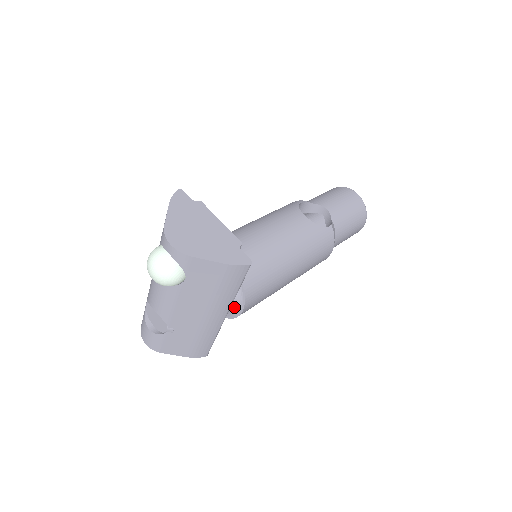
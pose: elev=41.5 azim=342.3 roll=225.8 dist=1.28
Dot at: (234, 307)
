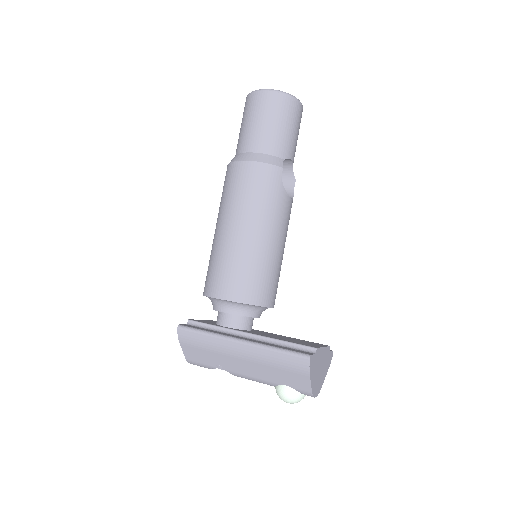
Dot at: occluded
